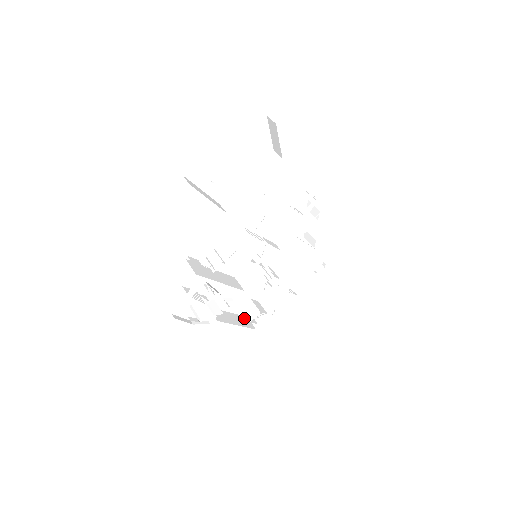
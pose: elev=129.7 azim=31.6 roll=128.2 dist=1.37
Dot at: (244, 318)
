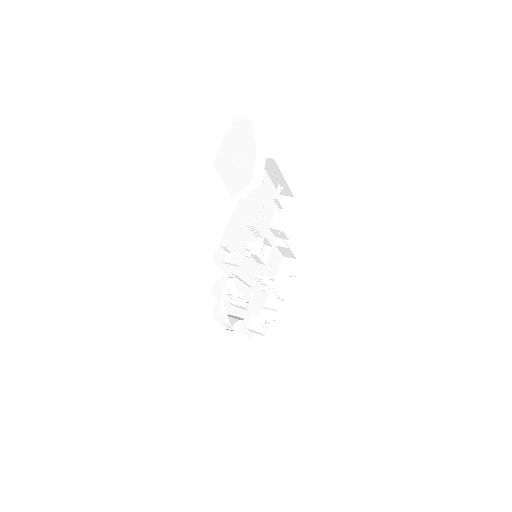
Dot at: occluded
